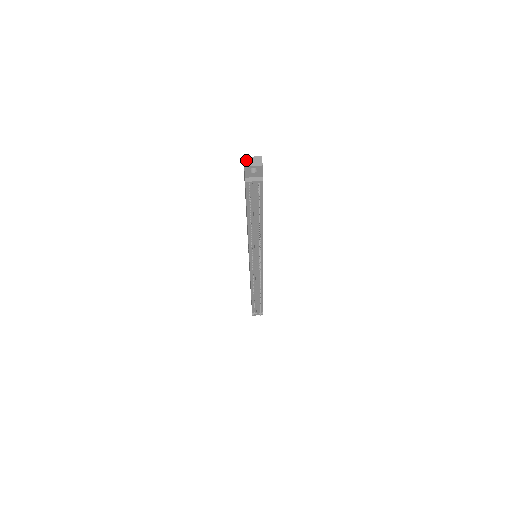
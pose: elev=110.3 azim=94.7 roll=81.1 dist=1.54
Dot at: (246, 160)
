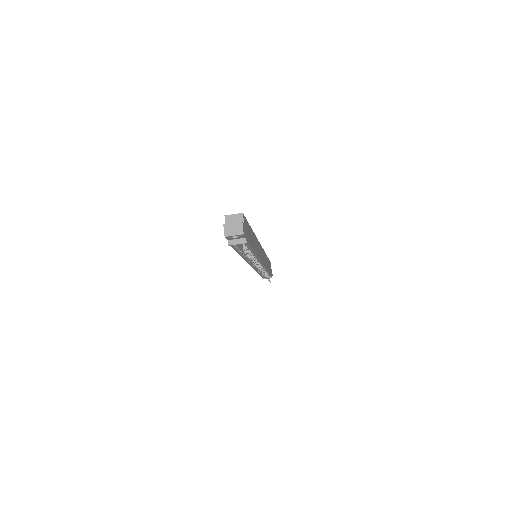
Dot at: (226, 228)
